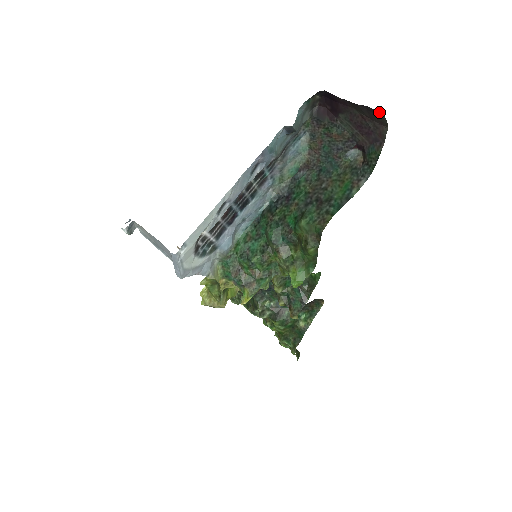
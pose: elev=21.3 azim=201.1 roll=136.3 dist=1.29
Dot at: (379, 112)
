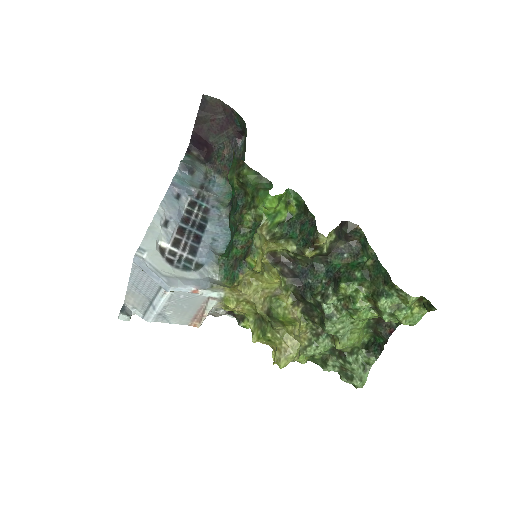
Dot at: (202, 99)
